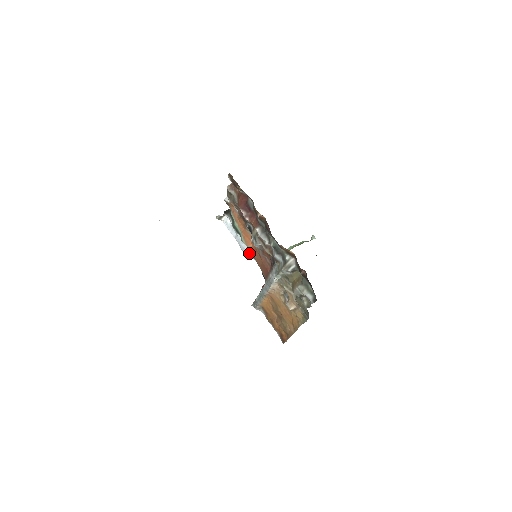
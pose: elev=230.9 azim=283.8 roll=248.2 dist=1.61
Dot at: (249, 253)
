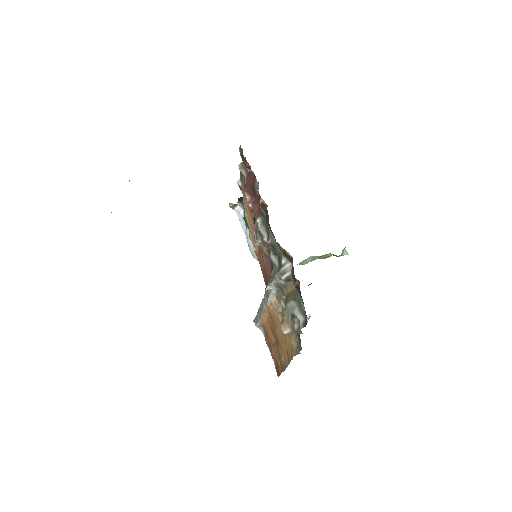
Dot at: occluded
